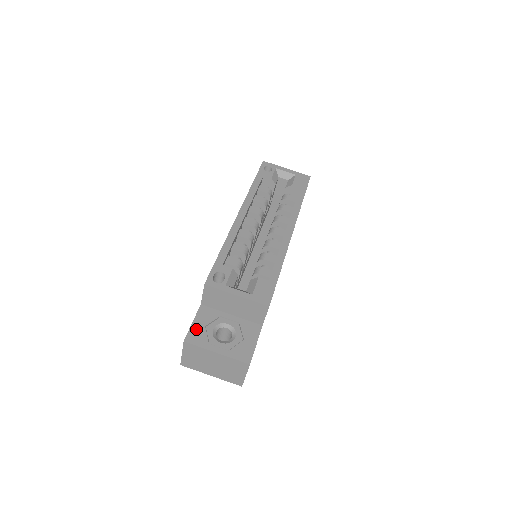
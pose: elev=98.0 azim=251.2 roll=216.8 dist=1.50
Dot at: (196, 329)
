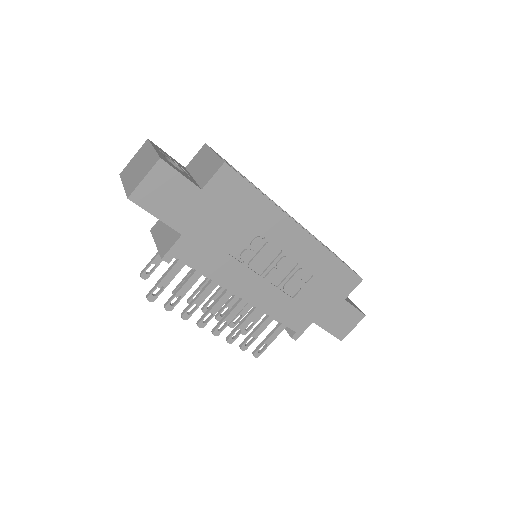
Dot at: (163, 151)
